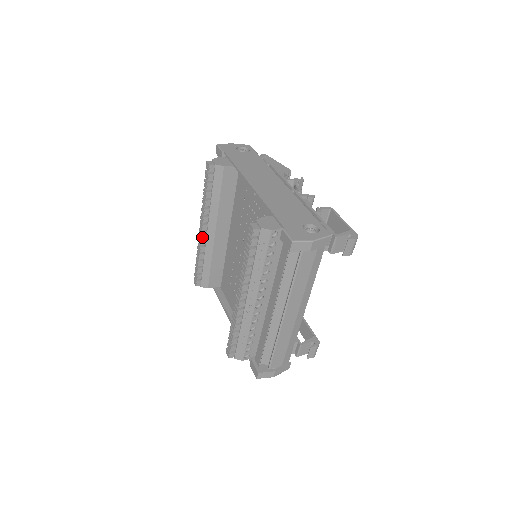
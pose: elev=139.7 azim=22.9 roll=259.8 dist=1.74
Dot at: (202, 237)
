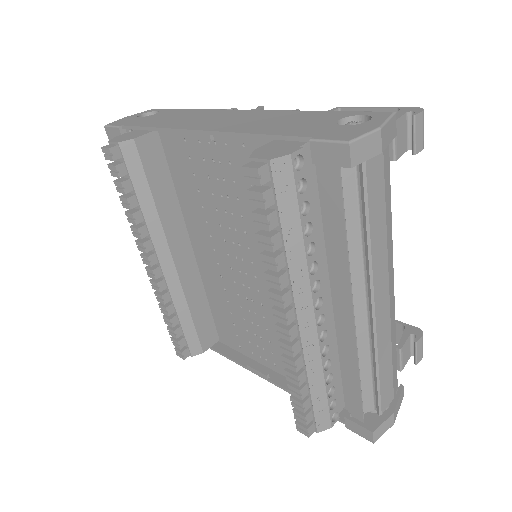
Dot at: (156, 278)
